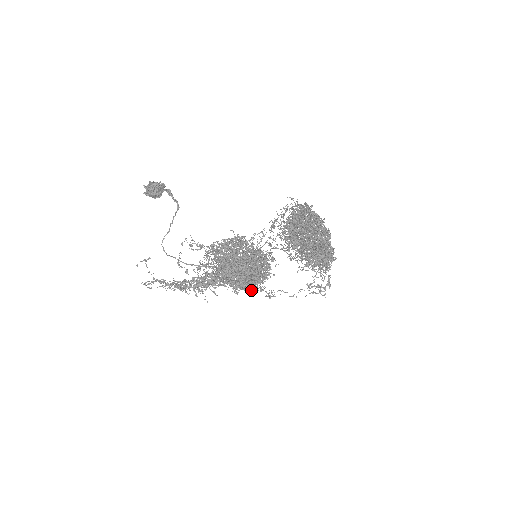
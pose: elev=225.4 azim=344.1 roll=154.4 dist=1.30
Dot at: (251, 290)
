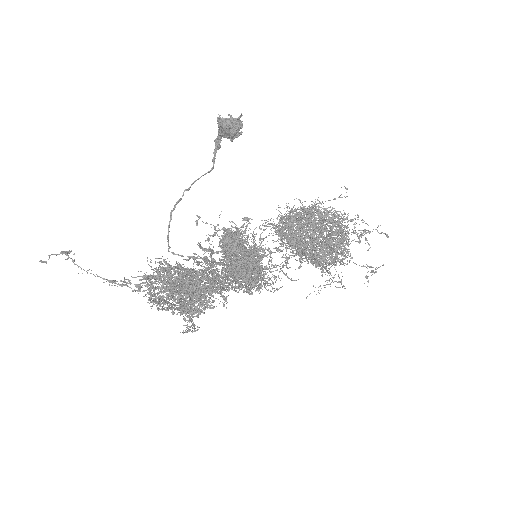
Dot at: occluded
